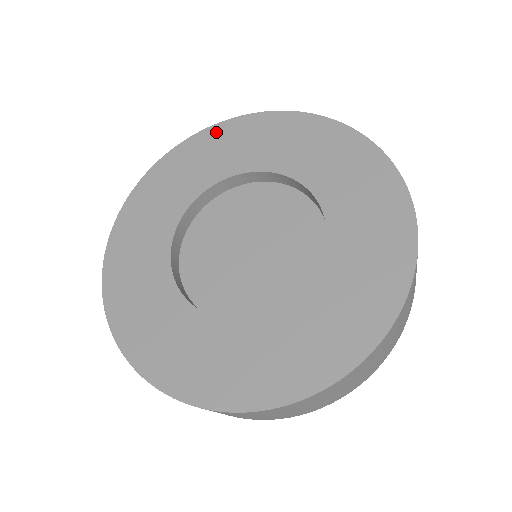
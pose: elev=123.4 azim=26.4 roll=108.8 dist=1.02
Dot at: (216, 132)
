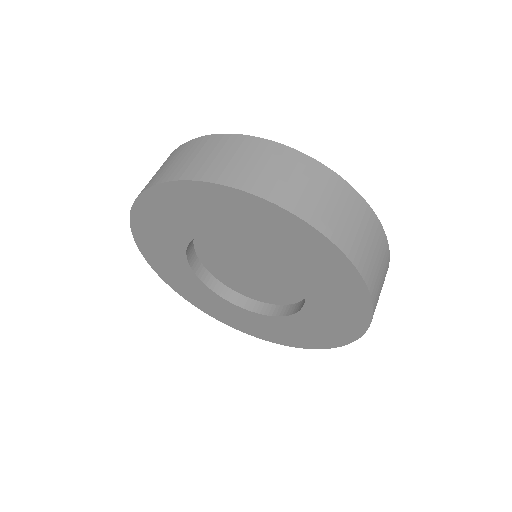
Dot at: (139, 219)
